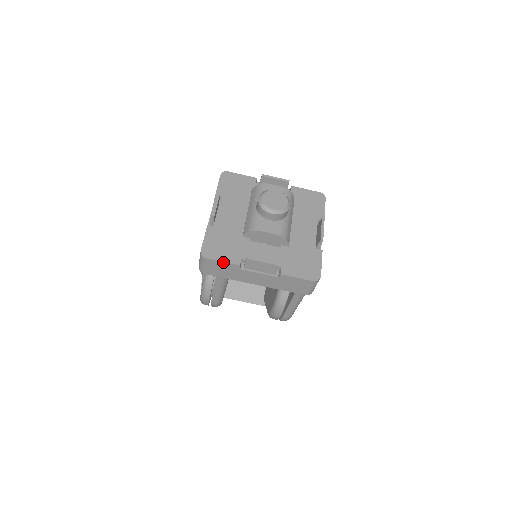
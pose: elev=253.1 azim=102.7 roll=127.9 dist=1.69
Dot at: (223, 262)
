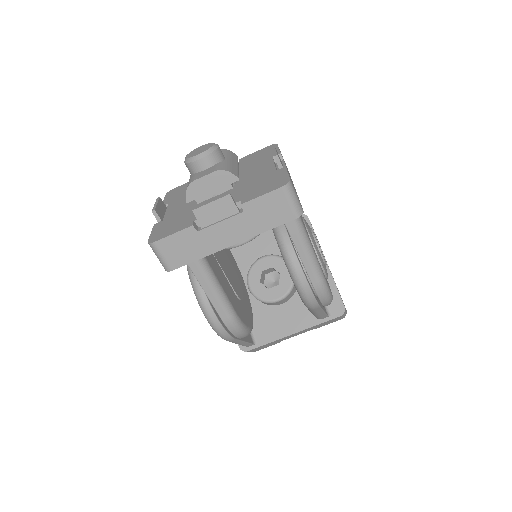
Dot at: (173, 234)
